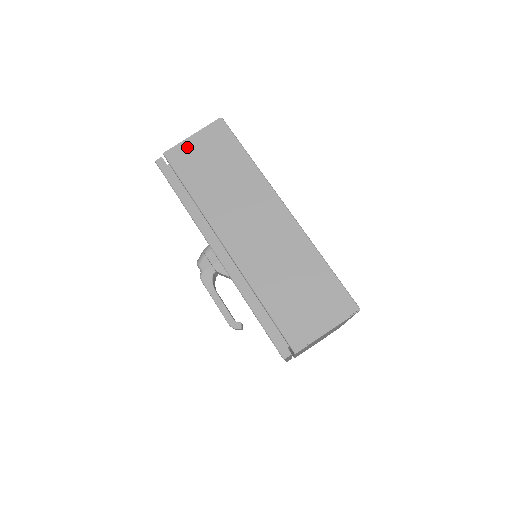
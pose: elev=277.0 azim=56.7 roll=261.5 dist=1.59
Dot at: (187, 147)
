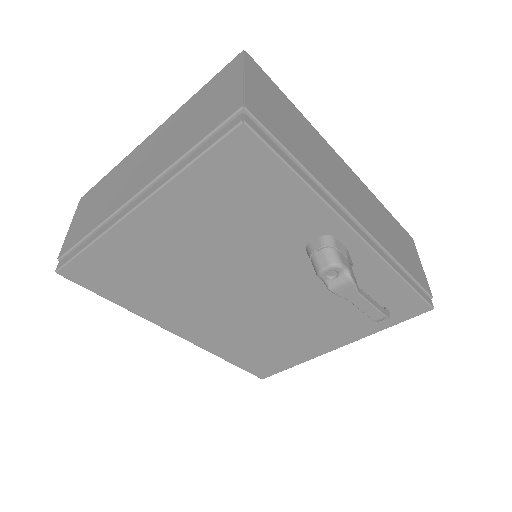
Dot at: (254, 94)
